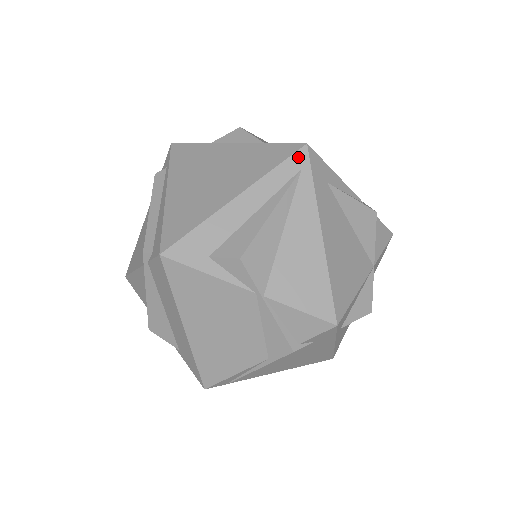
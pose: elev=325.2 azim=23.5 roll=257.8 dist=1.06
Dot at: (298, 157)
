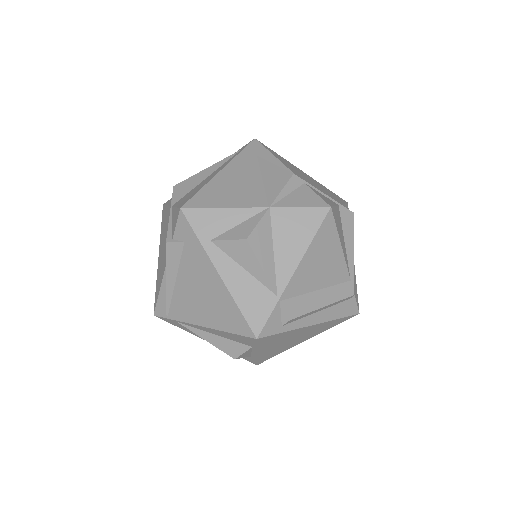
Dot at: (246, 145)
